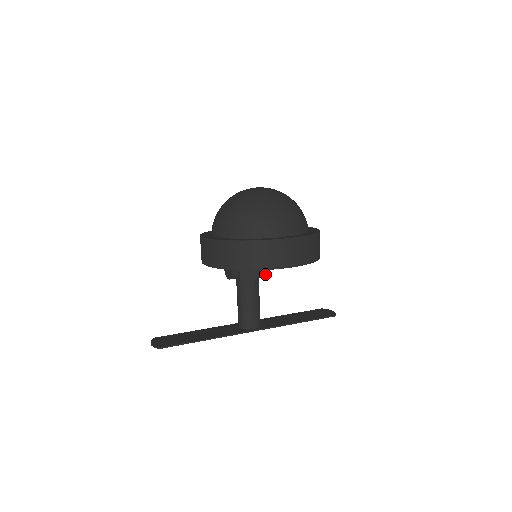
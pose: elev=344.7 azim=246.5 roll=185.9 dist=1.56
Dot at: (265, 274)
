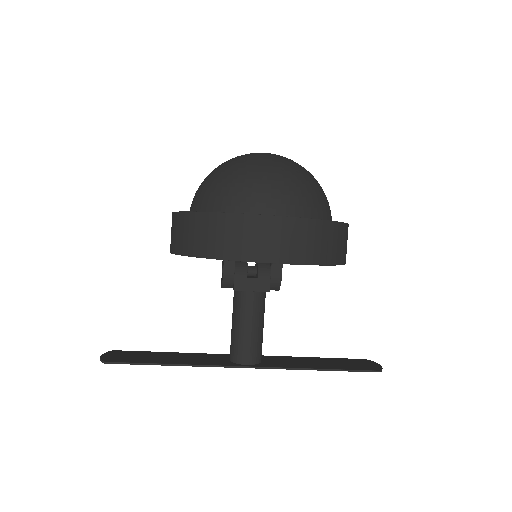
Dot at: (275, 289)
